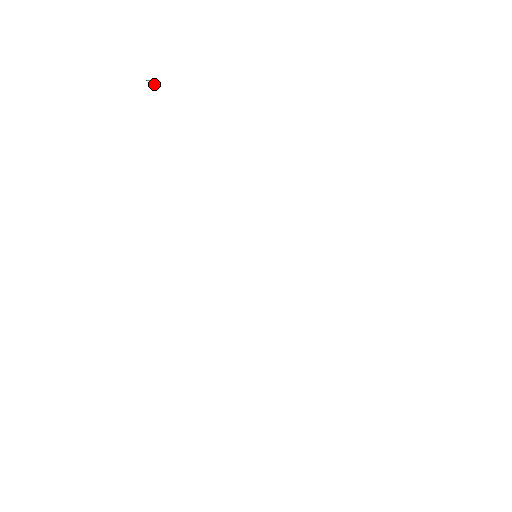
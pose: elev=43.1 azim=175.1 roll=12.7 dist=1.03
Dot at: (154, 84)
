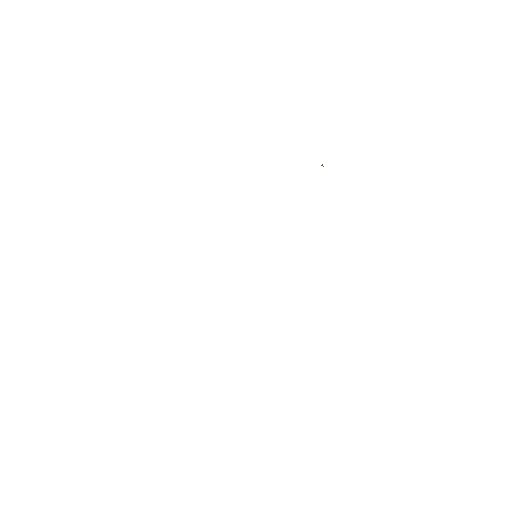
Dot at: occluded
